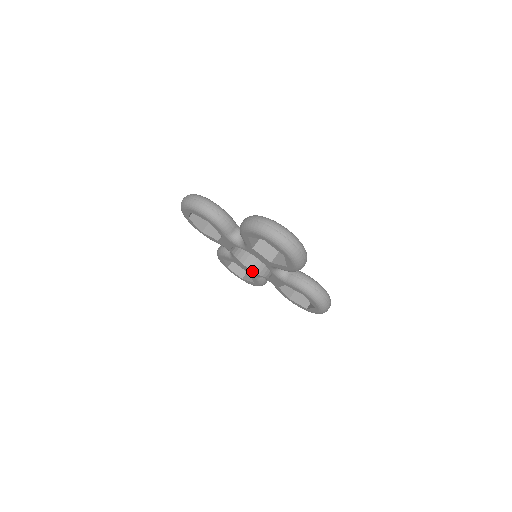
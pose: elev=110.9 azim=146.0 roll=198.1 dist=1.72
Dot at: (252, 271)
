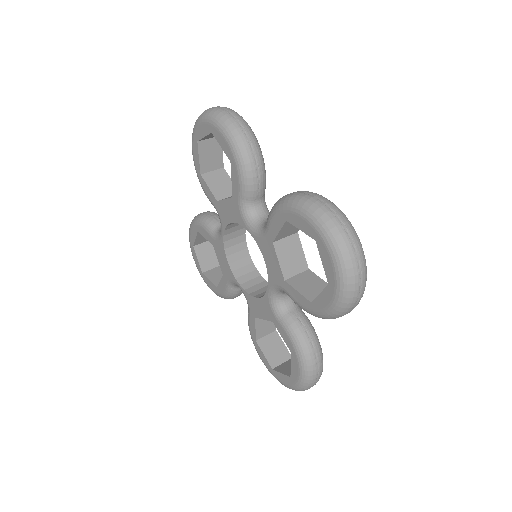
Dot at: (263, 297)
